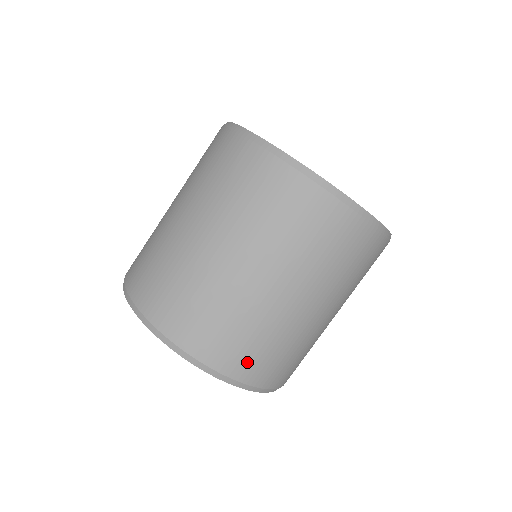
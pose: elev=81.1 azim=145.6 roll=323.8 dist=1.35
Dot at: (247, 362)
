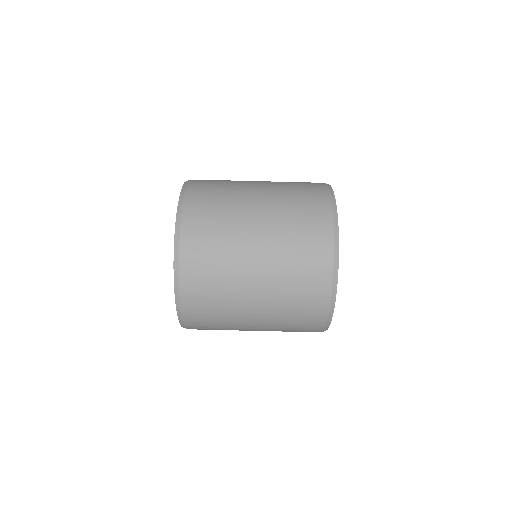
Dot at: (196, 271)
